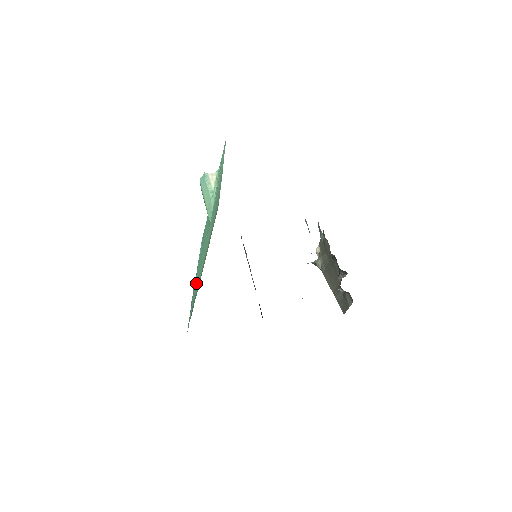
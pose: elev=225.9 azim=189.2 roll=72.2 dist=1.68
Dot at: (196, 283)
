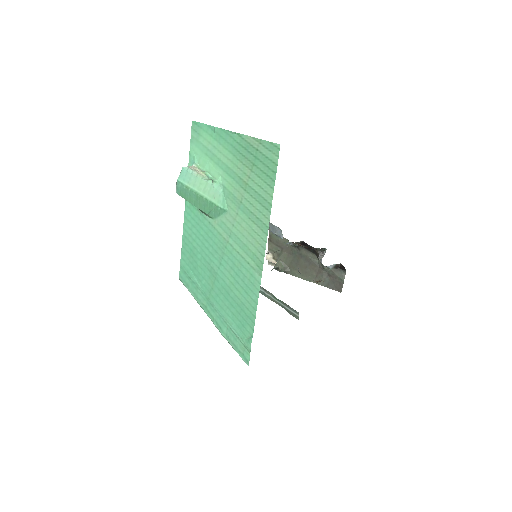
Dot at: (230, 299)
